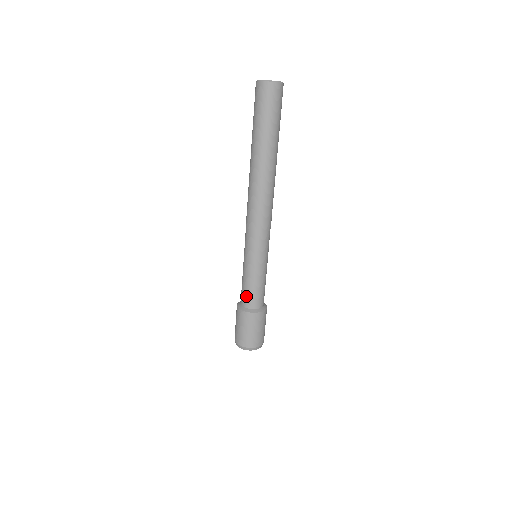
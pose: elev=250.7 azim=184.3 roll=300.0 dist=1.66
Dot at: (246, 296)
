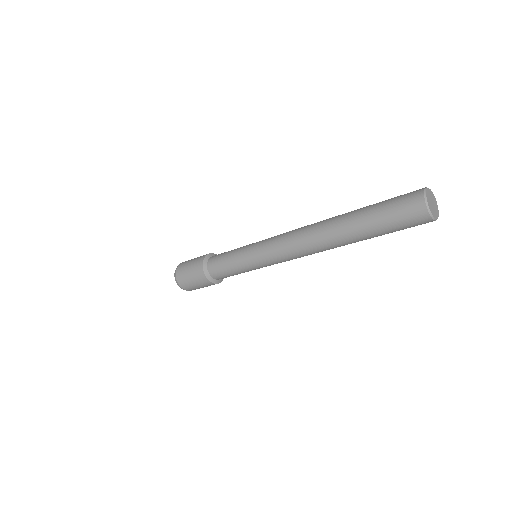
Dot at: (222, 275)
